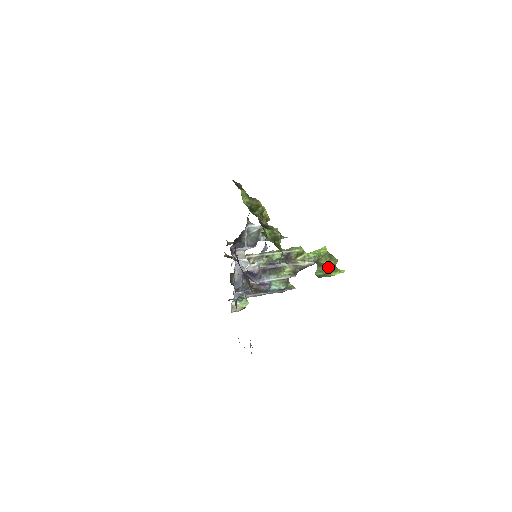
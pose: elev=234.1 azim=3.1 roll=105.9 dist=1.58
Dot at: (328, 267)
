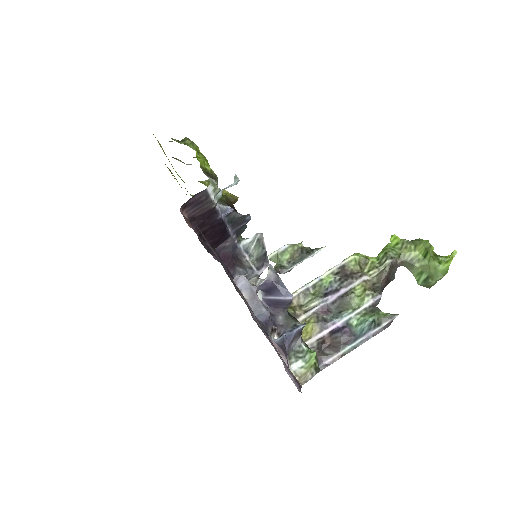
Dot at: (424, 260)
